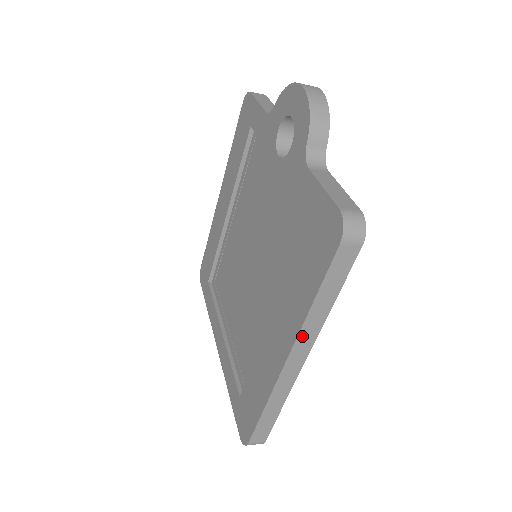
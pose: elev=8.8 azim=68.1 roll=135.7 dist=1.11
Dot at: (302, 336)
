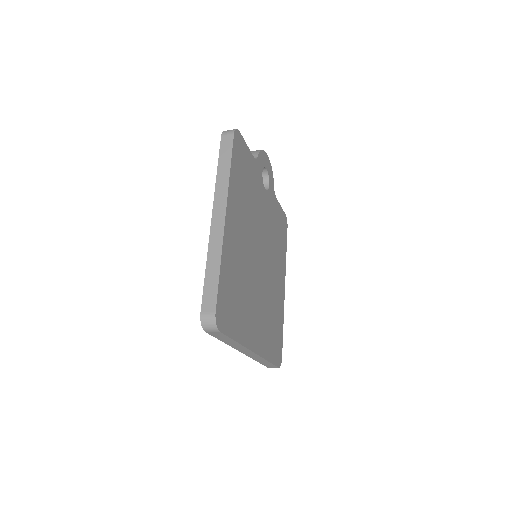
Dot at: (217, 195)
